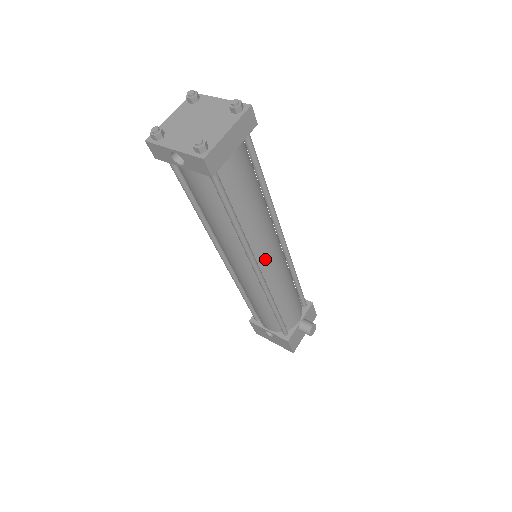
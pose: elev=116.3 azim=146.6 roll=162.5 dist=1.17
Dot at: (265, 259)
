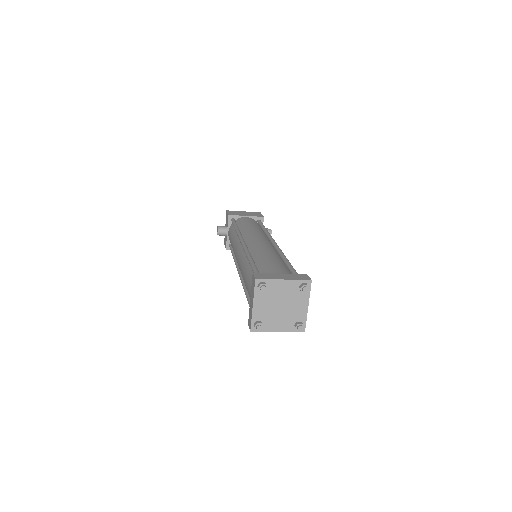
Dot at: occluded
